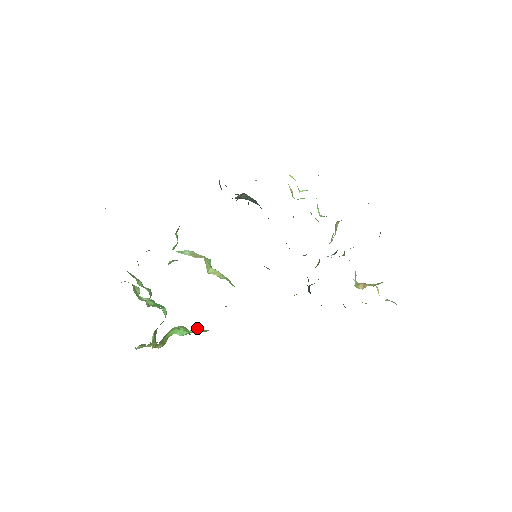
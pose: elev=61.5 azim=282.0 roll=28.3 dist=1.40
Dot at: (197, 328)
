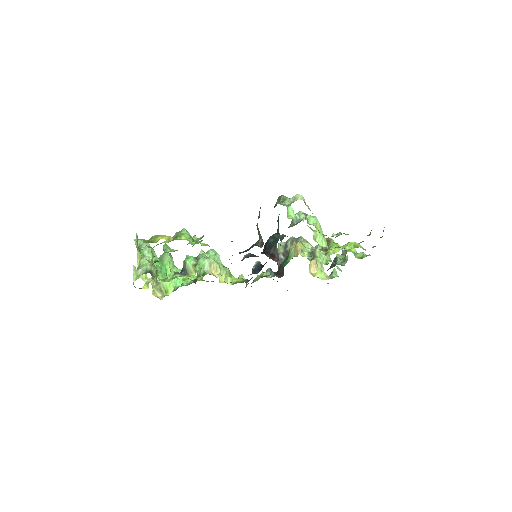
Dot at: occluded
